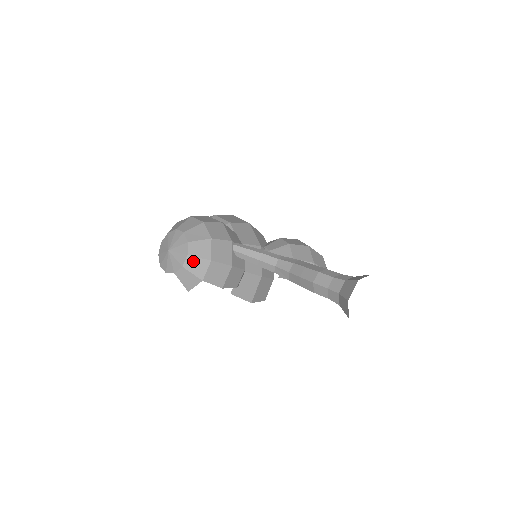
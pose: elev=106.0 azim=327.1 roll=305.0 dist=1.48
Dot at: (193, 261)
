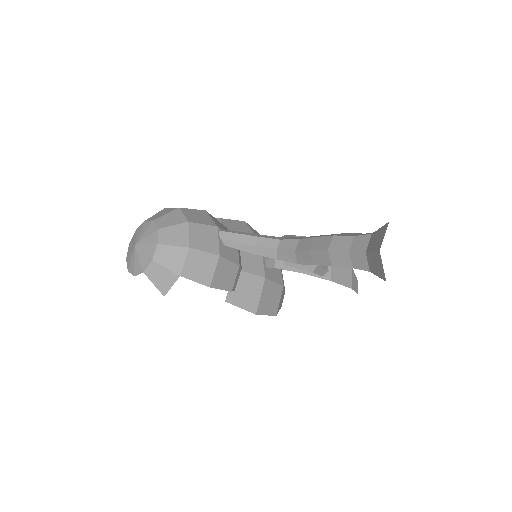
Dot at: (165, 251)
